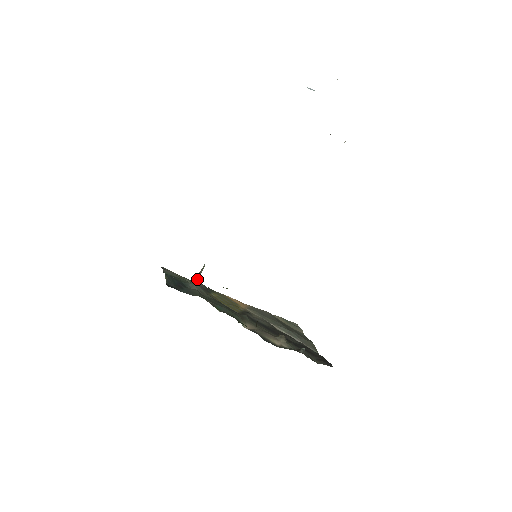
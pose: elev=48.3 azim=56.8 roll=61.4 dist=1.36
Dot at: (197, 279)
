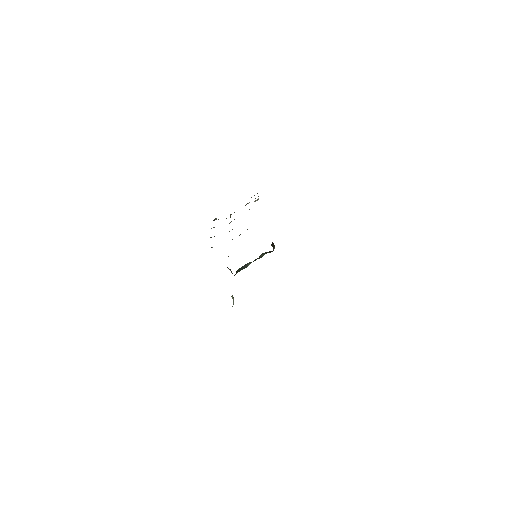
Dot at: occluded
